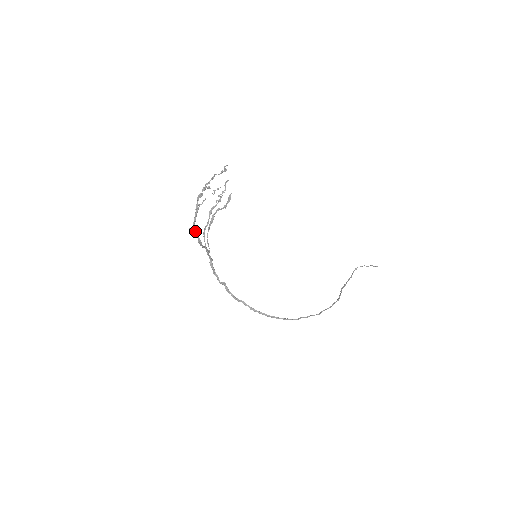
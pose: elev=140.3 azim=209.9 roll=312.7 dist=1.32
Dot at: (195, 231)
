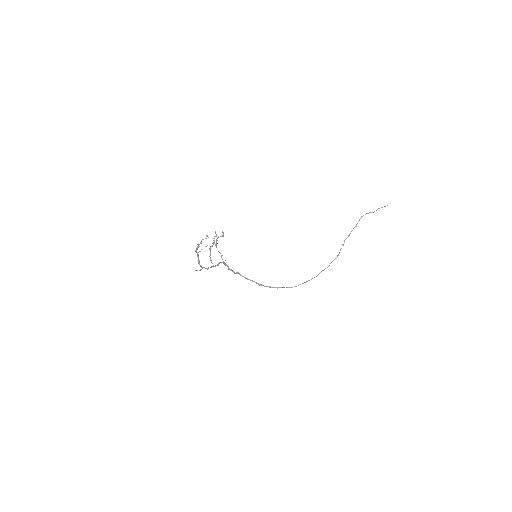
Dot at: (200, 269)
